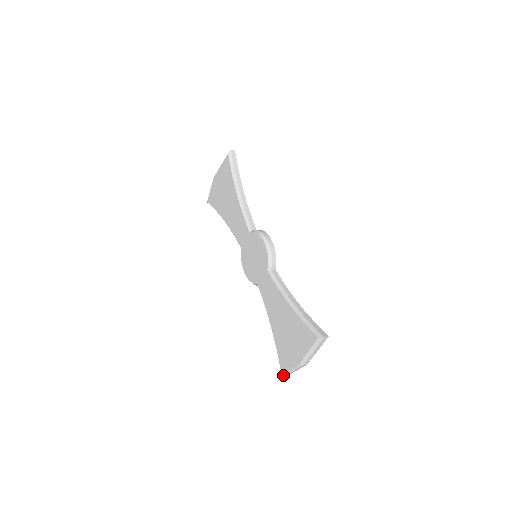
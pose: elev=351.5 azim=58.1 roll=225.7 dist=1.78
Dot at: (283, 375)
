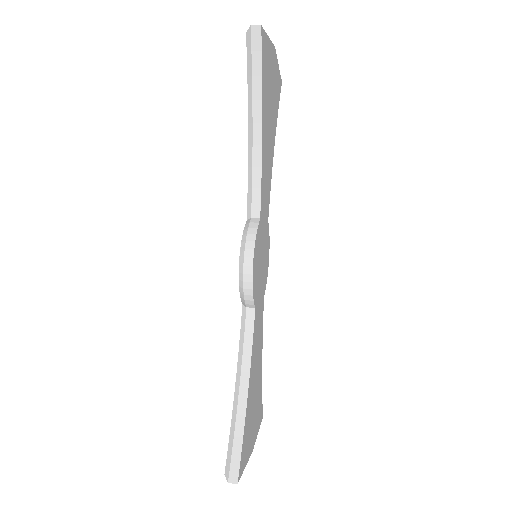
Dot at: occluded
